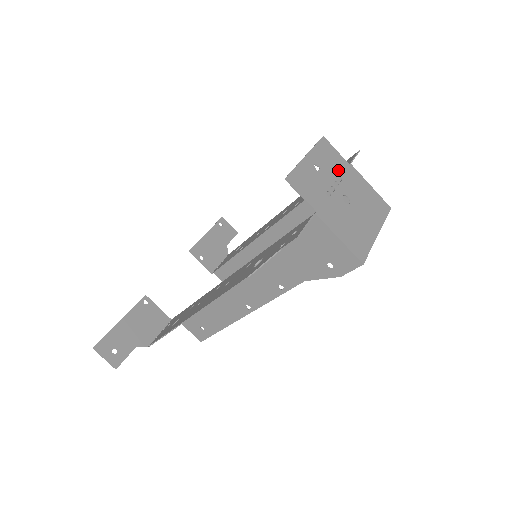
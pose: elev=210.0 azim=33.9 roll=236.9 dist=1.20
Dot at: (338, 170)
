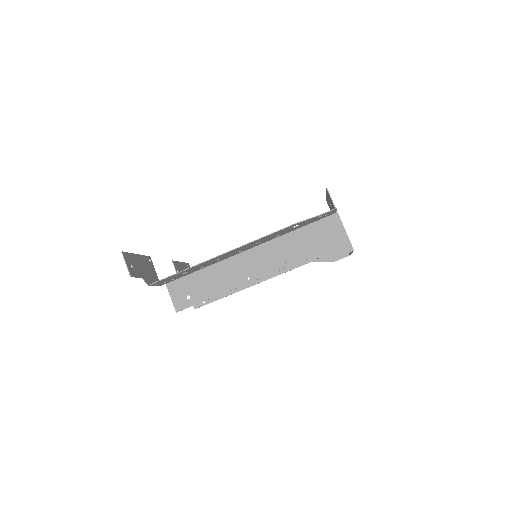
Dot at: occluded
